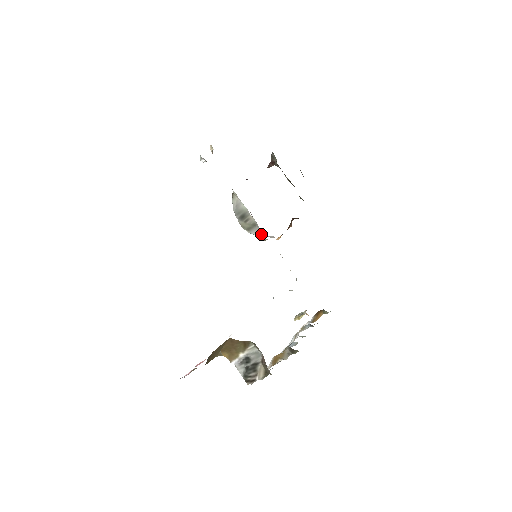
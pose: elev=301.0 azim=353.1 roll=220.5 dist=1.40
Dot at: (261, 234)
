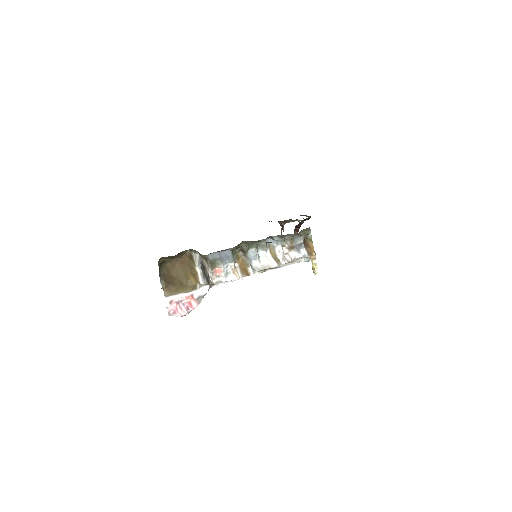
Dot at: occluded
